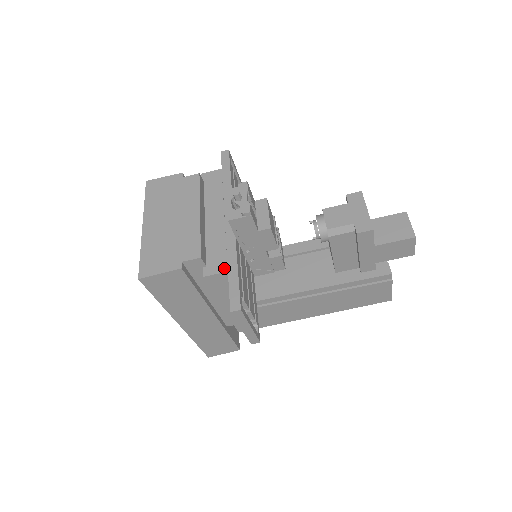
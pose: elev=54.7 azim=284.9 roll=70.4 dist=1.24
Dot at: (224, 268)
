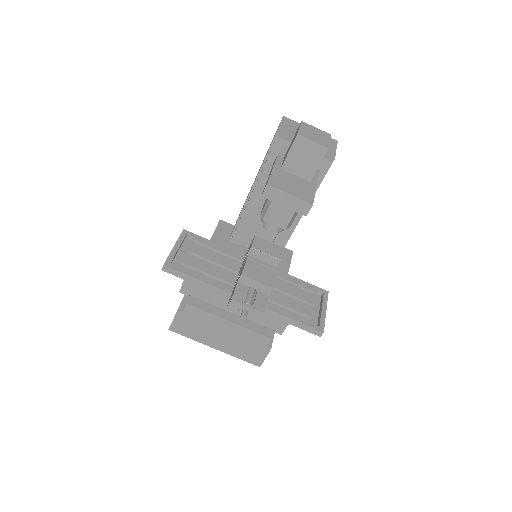
Dot at: (284, 324)
